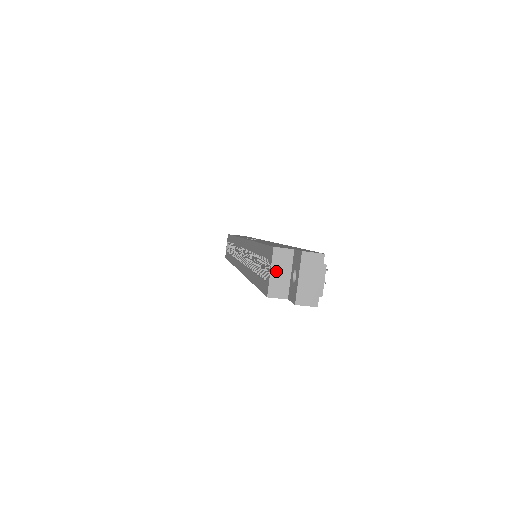
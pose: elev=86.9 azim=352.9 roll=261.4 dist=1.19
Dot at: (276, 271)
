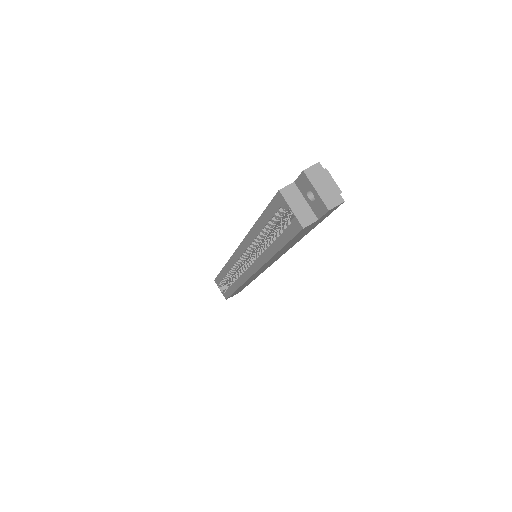
Dot at: (294, 206)
